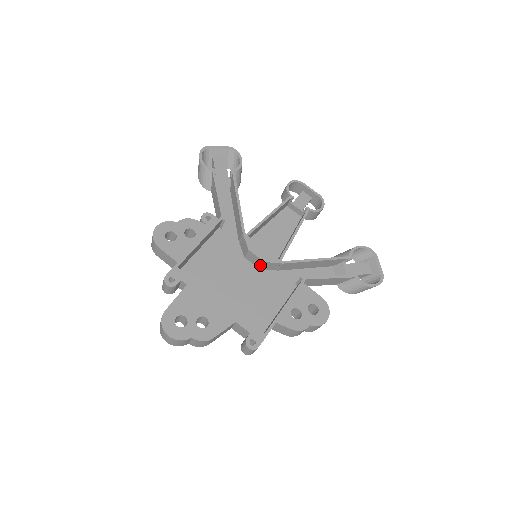
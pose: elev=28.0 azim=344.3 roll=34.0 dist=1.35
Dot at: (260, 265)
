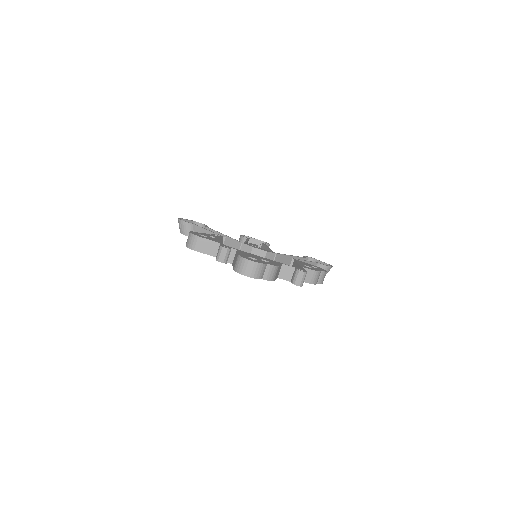
Dot at: occluded
